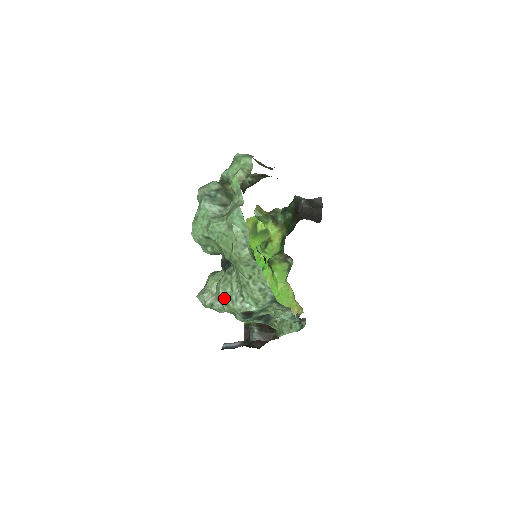
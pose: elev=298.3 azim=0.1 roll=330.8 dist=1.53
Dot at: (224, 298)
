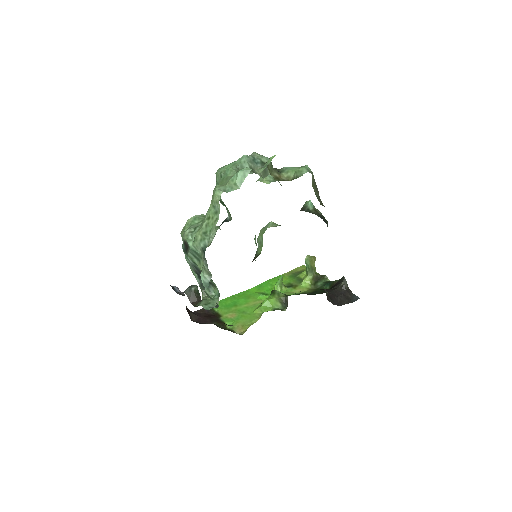
Dot at: (188, 223)
